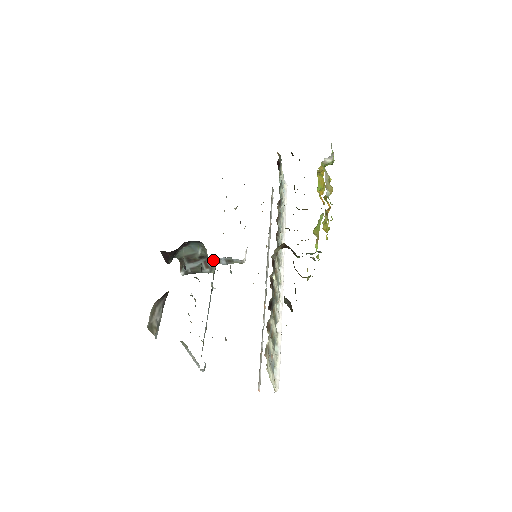
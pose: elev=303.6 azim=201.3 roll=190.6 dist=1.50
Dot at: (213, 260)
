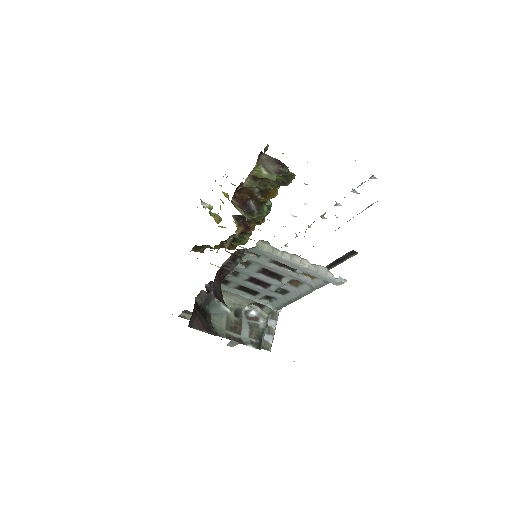
Dot at: (266, 334)
